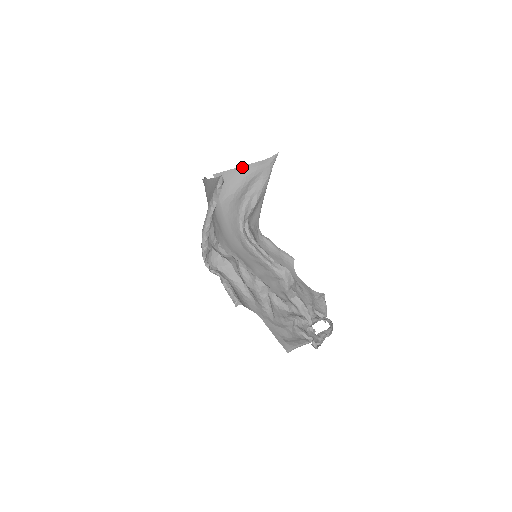
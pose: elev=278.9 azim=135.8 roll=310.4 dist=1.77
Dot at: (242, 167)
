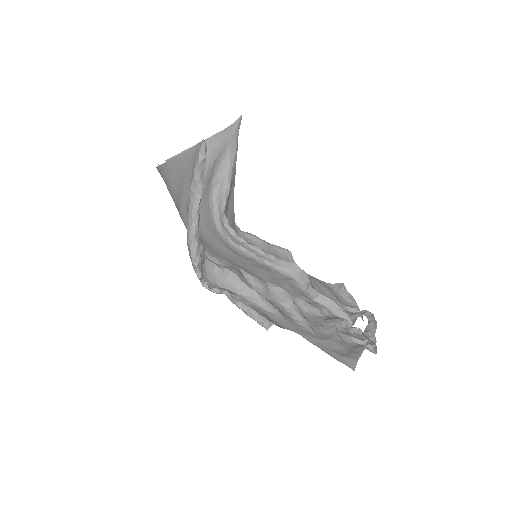
Dot at: occluded
